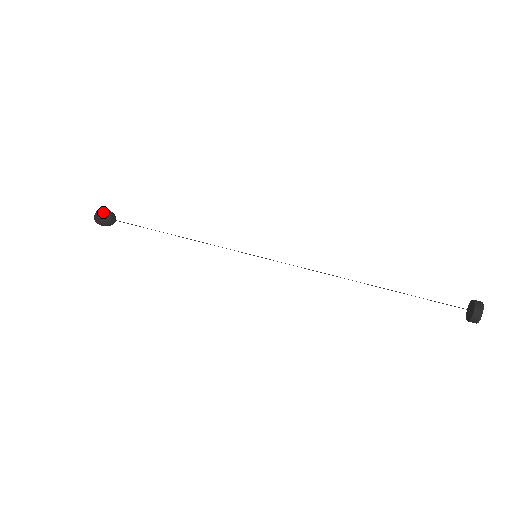
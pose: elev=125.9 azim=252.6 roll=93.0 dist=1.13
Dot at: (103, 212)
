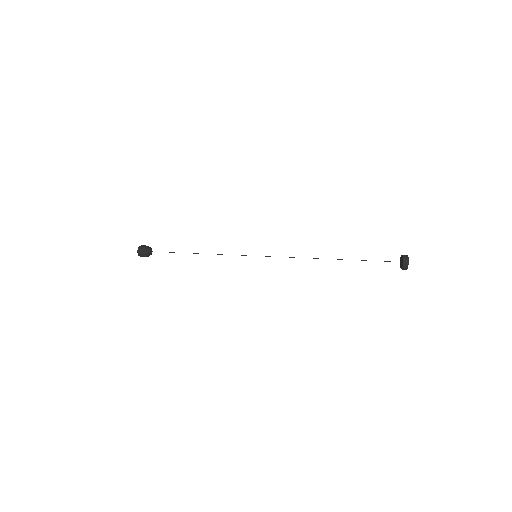
Dot at: (145, 245)
